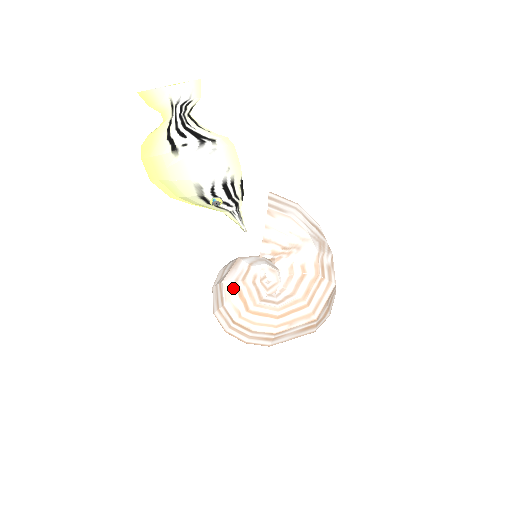
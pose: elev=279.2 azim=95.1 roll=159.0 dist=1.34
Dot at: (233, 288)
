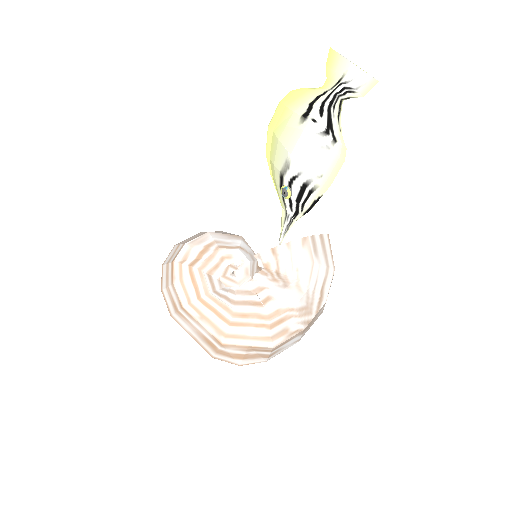
Dot at: (206, 243)
